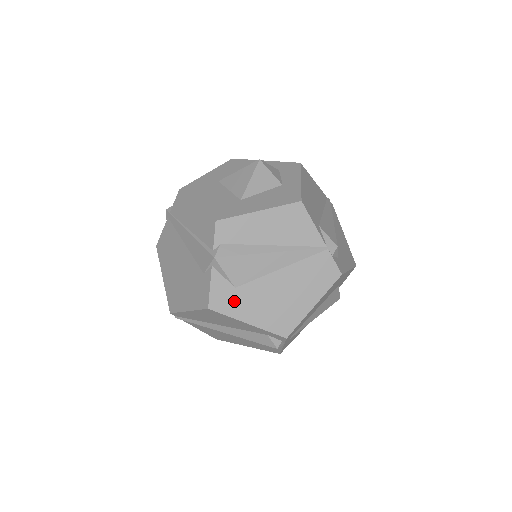
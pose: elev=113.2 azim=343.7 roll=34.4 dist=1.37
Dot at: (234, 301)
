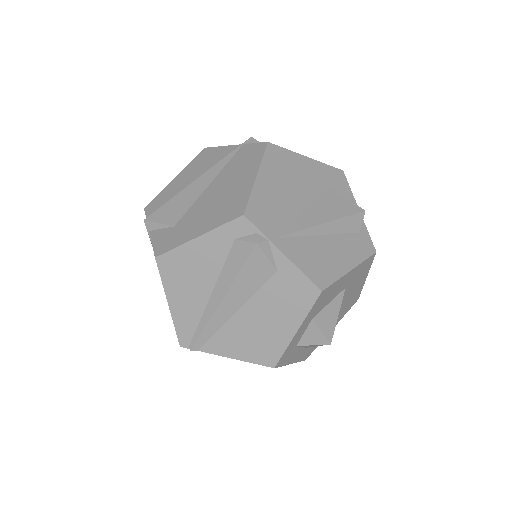
Dot at: (177, 235)
